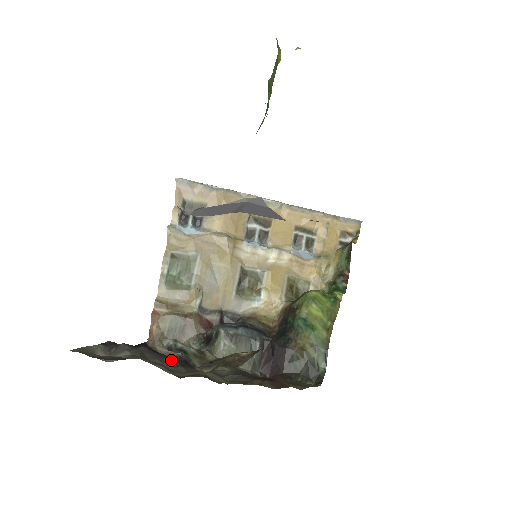
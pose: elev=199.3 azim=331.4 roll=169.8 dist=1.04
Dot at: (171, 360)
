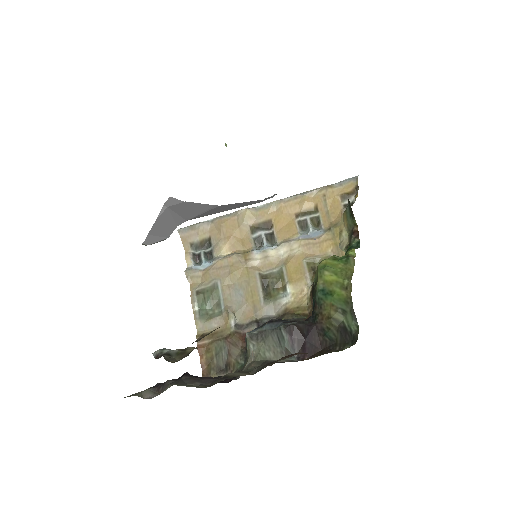
Dot at: (211, 379)
